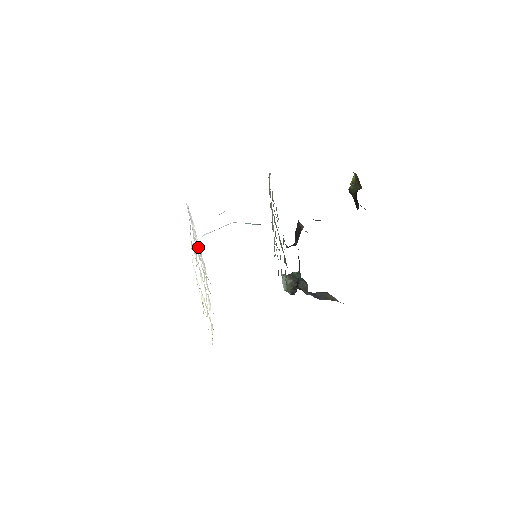
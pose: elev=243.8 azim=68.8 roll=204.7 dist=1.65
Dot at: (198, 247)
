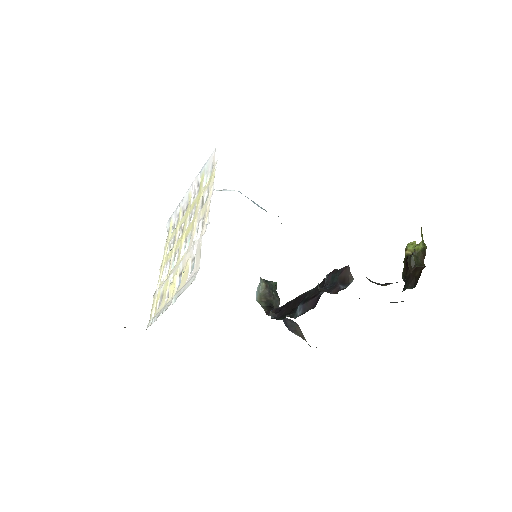
Dot at: (185, 199)
